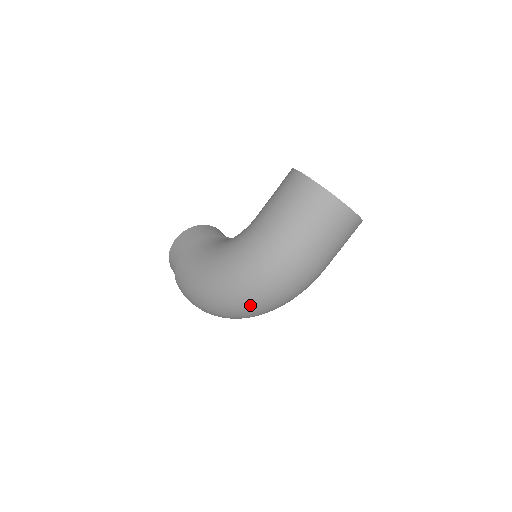
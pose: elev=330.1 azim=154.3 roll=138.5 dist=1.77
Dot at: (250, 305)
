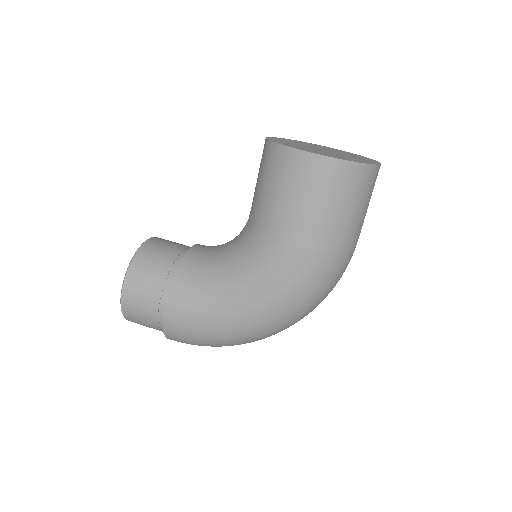
Dot at: occluded
